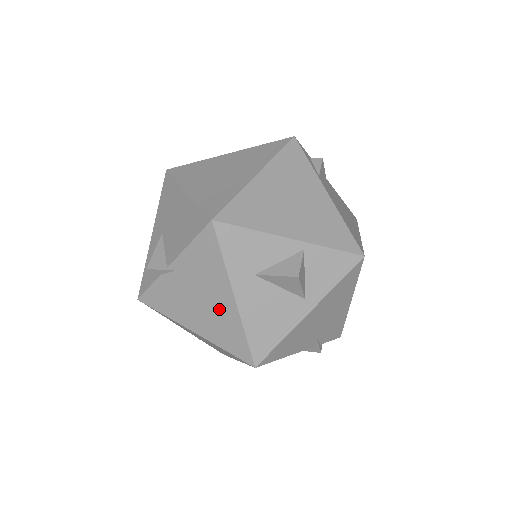
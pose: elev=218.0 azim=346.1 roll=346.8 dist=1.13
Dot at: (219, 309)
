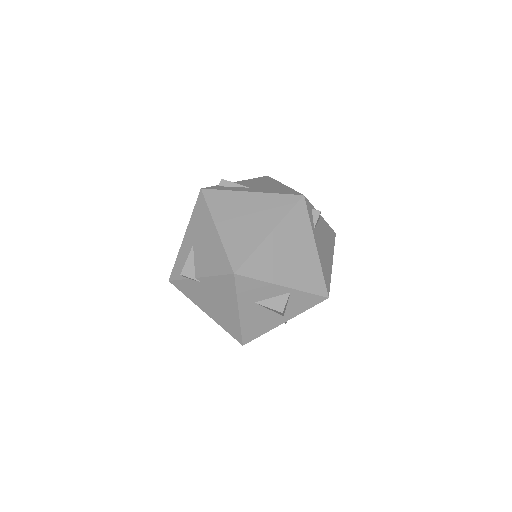
Dot at: (227, 312)
